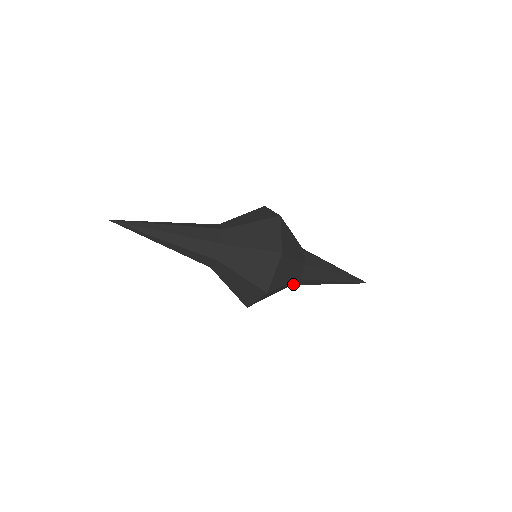
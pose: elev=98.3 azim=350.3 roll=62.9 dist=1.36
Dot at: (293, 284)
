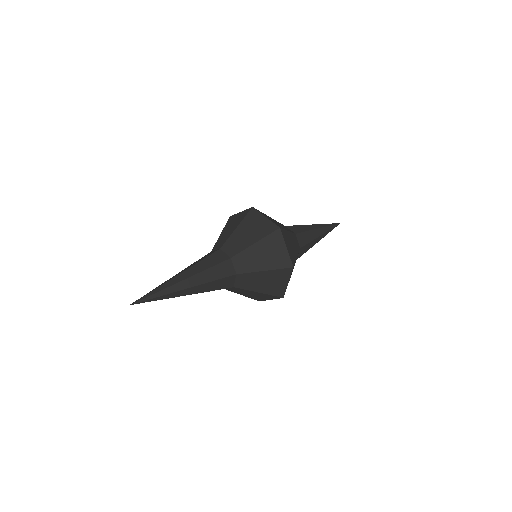
Dot at: (297, 258)
